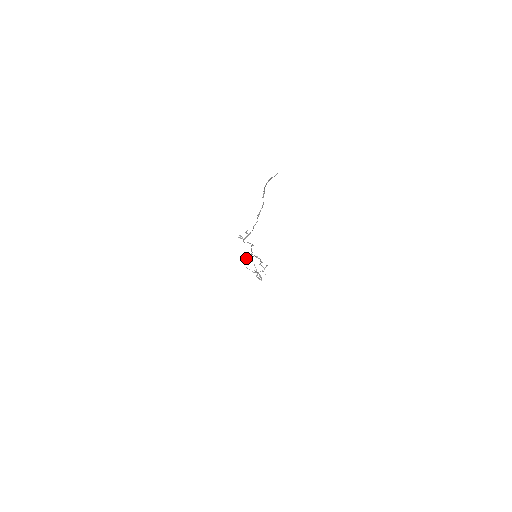
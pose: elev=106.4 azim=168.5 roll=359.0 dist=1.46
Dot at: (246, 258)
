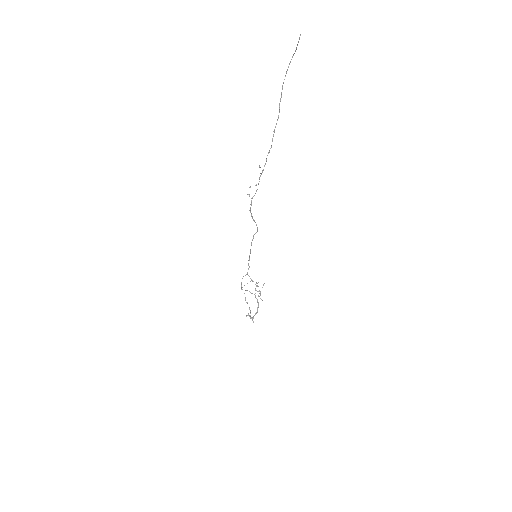
Dot at: (242, 278)
